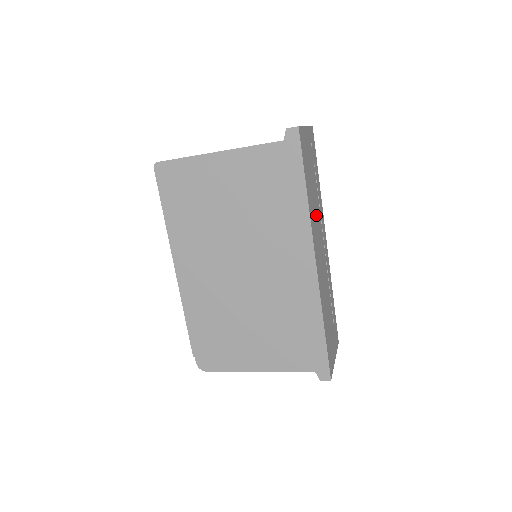
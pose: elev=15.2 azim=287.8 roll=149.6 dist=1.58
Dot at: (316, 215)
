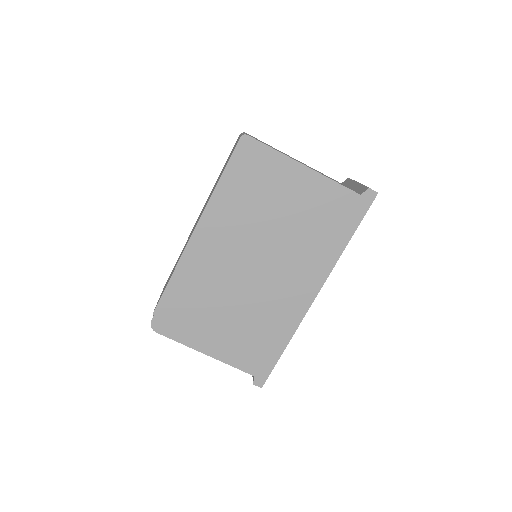
Dot at: occluded
